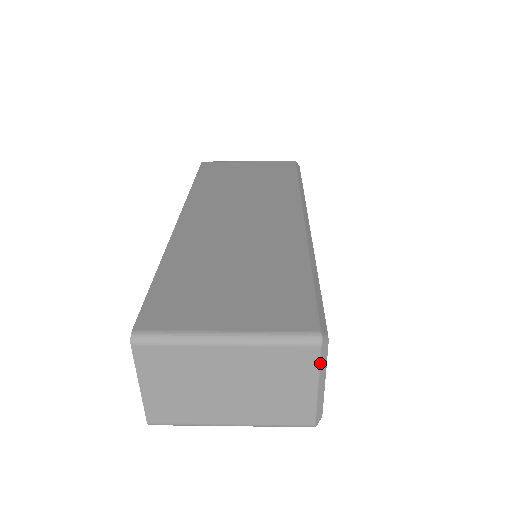
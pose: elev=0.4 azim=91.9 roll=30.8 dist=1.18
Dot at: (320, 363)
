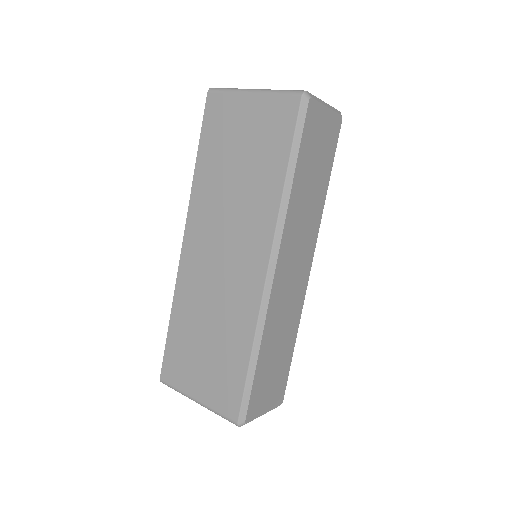
Dot at: occluded
